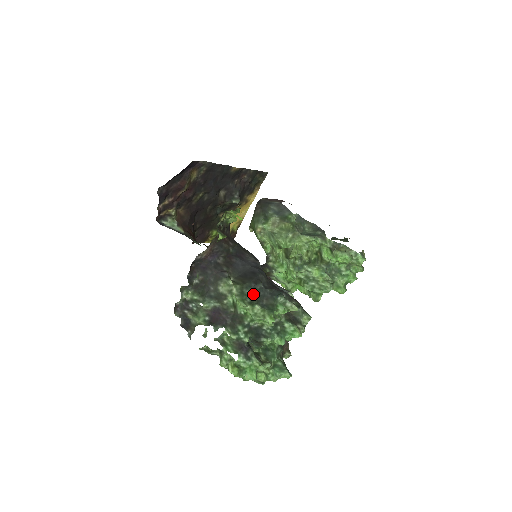
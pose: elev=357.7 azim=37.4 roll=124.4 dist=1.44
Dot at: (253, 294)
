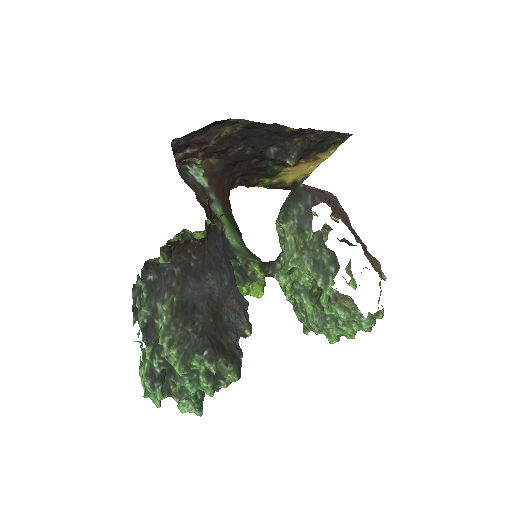
Dot at: (179, 332)
